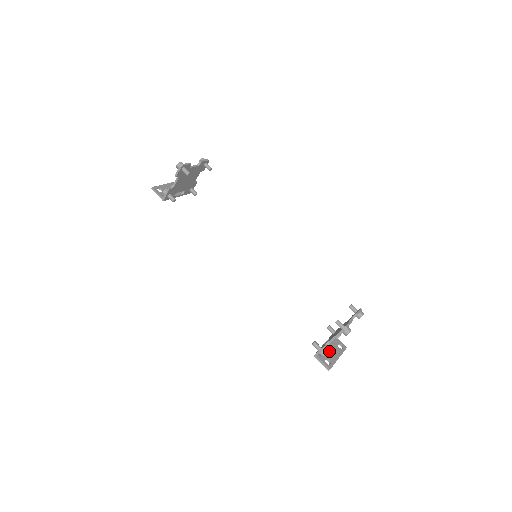
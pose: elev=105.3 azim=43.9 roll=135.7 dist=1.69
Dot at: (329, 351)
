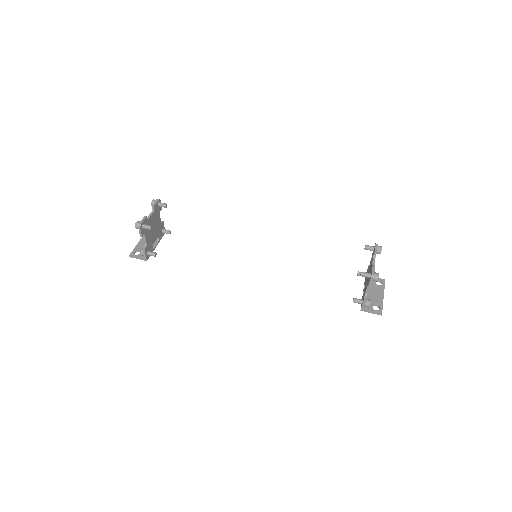
Dot at: (371, 296)
